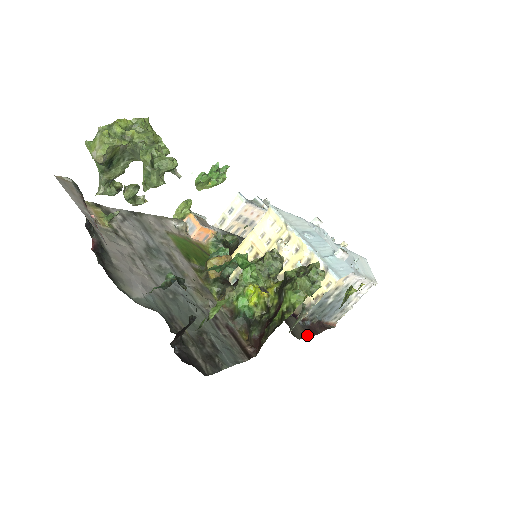
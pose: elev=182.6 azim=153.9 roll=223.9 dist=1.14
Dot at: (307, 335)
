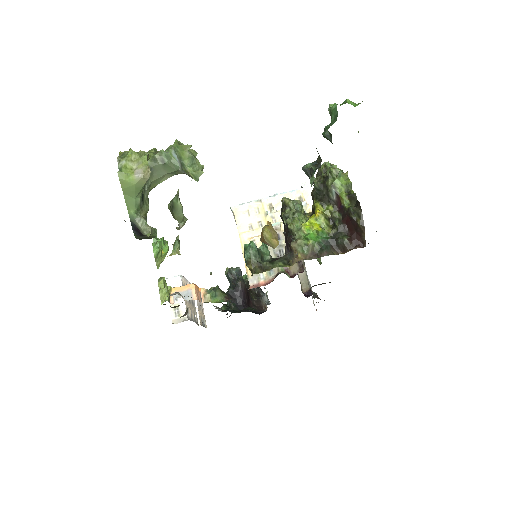
Dot at: occluded
